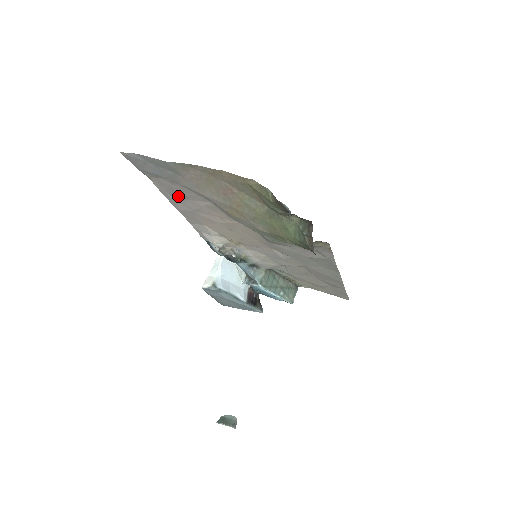
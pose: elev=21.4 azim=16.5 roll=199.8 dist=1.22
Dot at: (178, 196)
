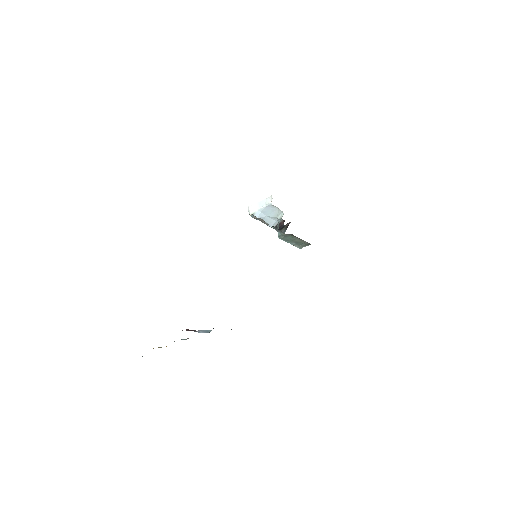
Dot at: occluded
